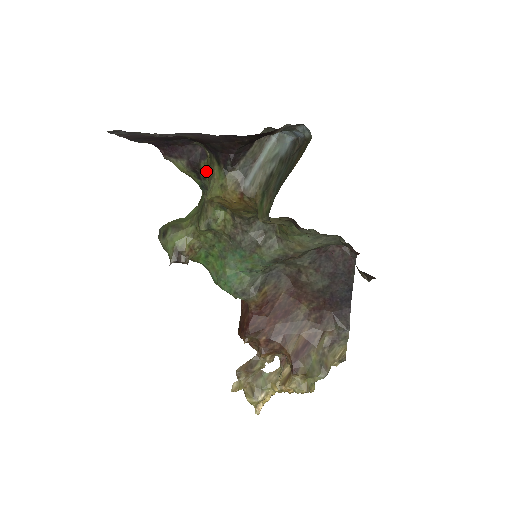
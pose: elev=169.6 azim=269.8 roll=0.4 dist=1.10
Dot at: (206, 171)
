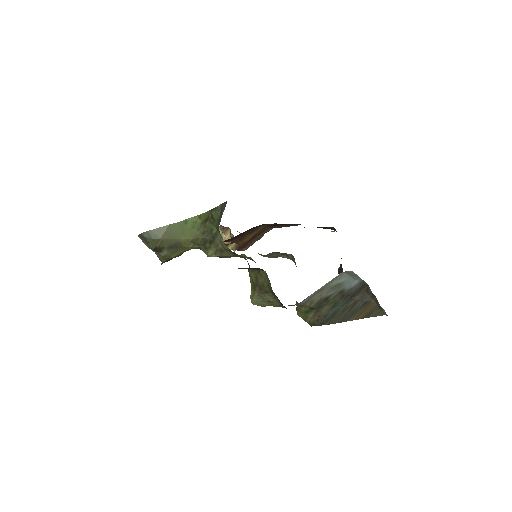
Dot at: (252, 272)
